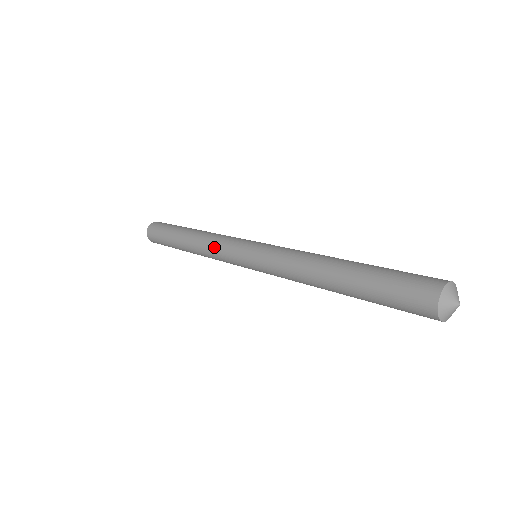
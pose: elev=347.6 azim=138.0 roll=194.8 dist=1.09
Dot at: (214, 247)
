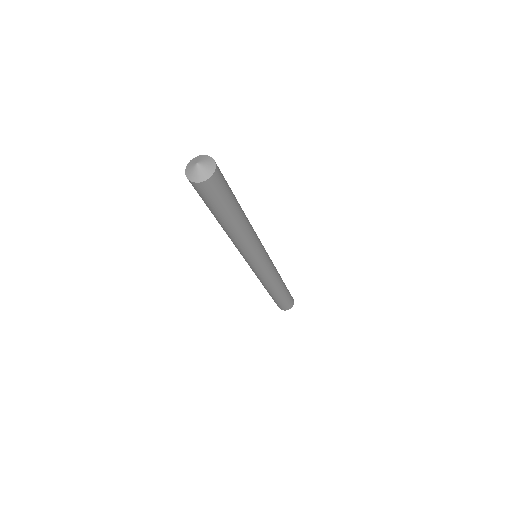
Dot at: occluded
